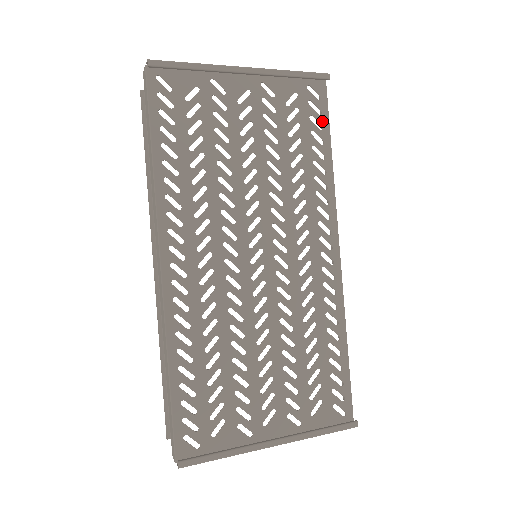
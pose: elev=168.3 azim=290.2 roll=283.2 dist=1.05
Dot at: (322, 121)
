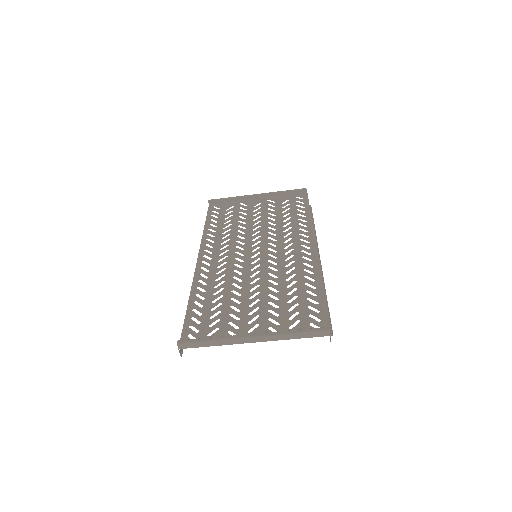
Dot at: (304, 205)
